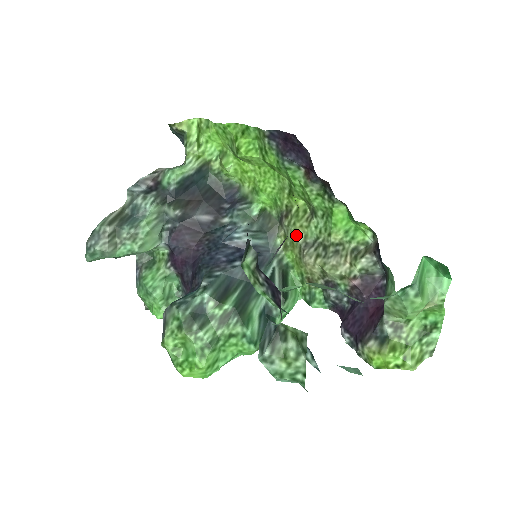
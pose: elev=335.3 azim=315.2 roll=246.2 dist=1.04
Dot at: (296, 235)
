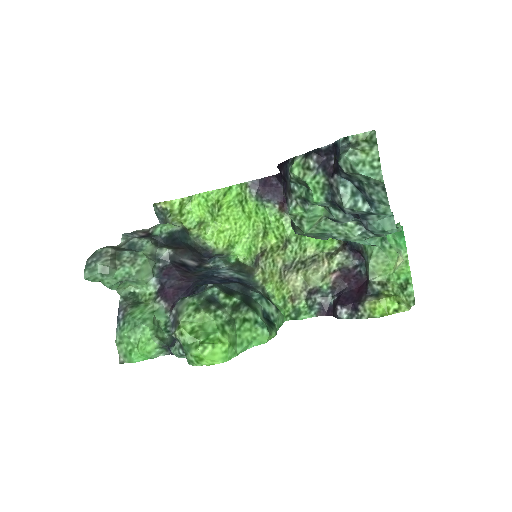
Dot at: (275, 262)
